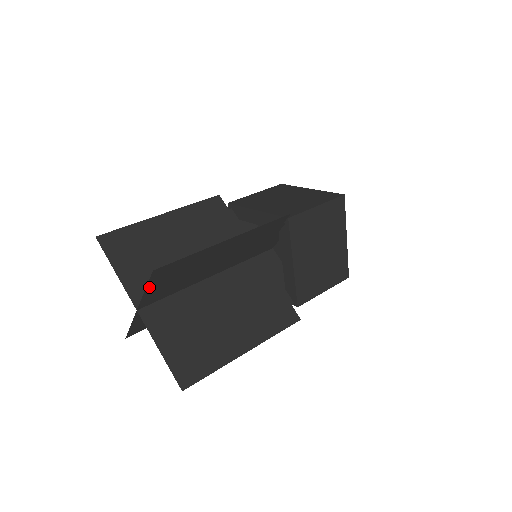
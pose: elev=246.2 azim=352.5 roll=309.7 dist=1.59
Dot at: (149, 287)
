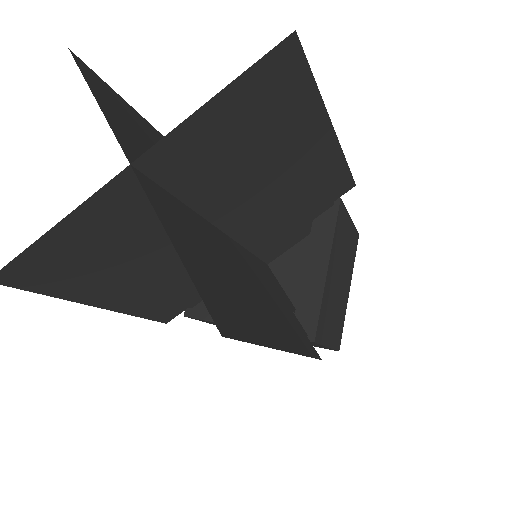
Dot at: (226, 94)
